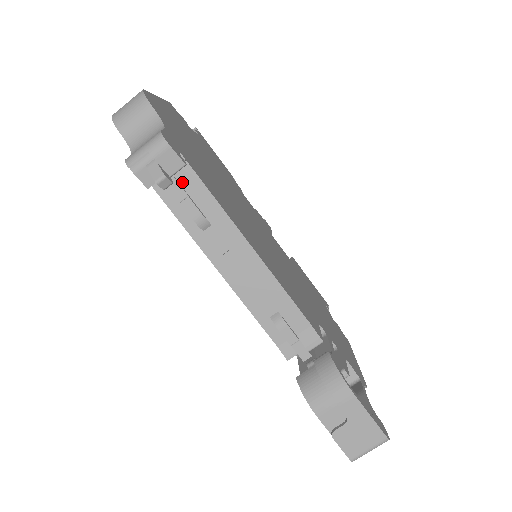
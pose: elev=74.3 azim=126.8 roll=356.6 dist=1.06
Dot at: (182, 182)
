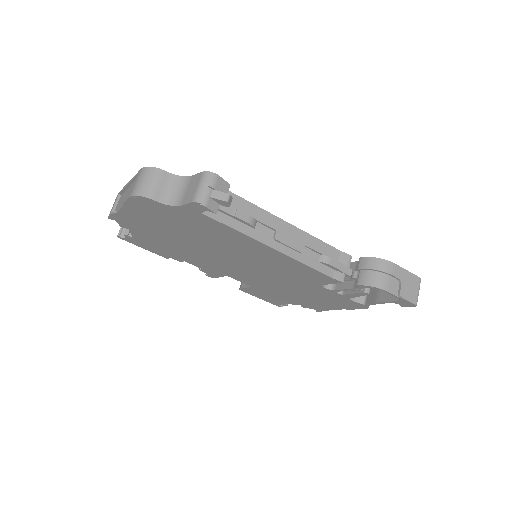
Dot at: occluded
